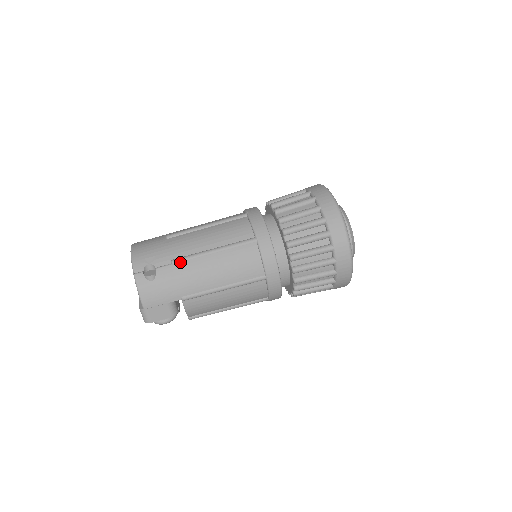
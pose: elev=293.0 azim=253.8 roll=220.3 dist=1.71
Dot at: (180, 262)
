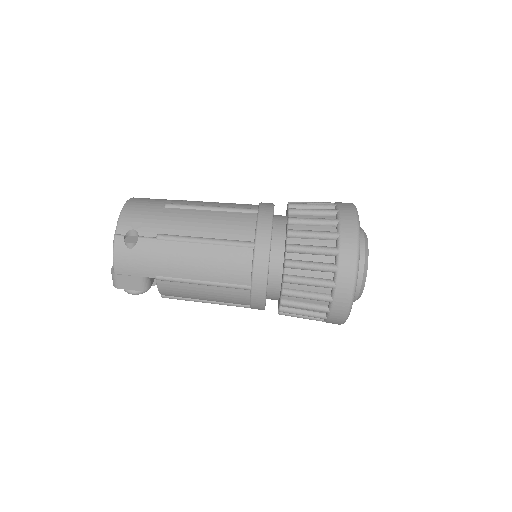
Dot at: (165, 240)
